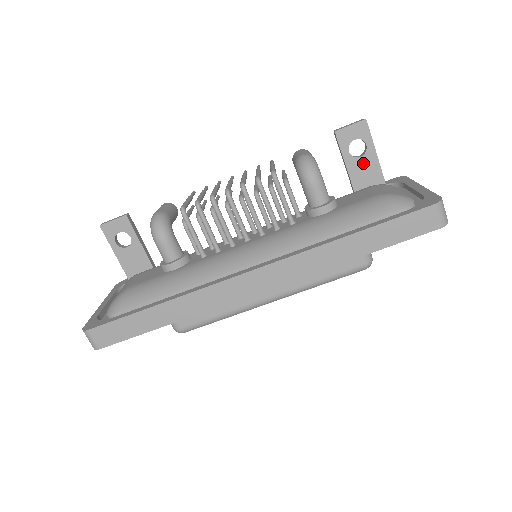
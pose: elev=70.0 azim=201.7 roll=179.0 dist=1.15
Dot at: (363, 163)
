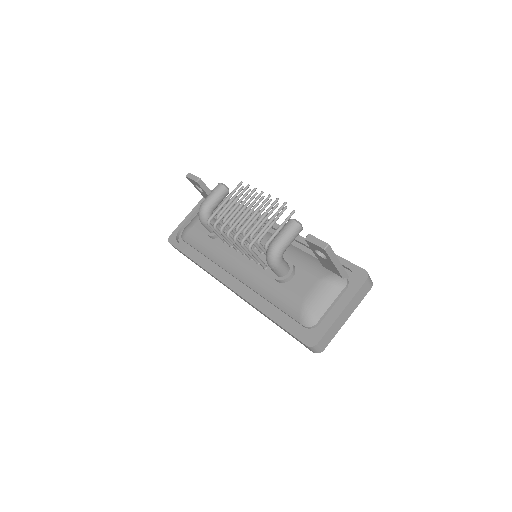
Dot at: (326, 262)
